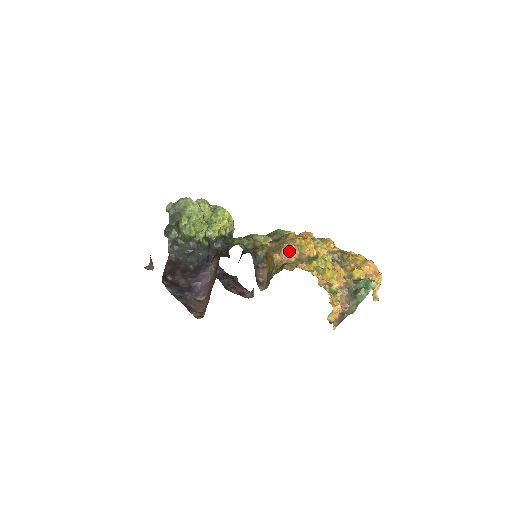
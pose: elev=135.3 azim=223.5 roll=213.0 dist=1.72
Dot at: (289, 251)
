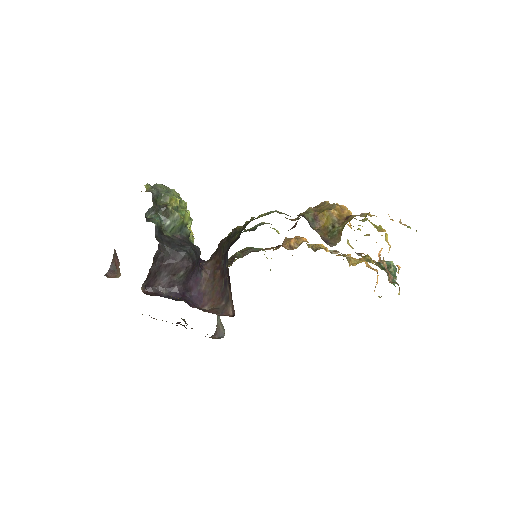
Dot at: (342, 208)
